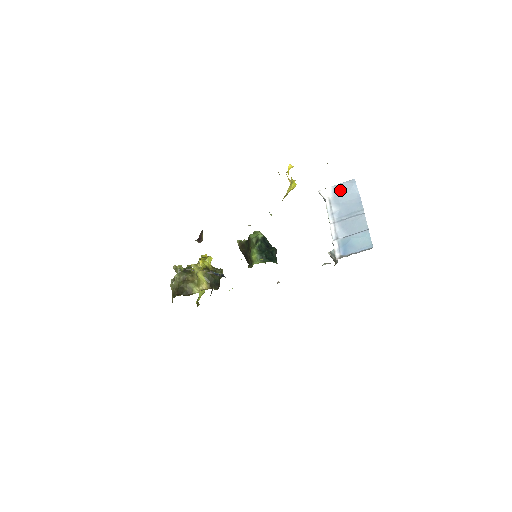
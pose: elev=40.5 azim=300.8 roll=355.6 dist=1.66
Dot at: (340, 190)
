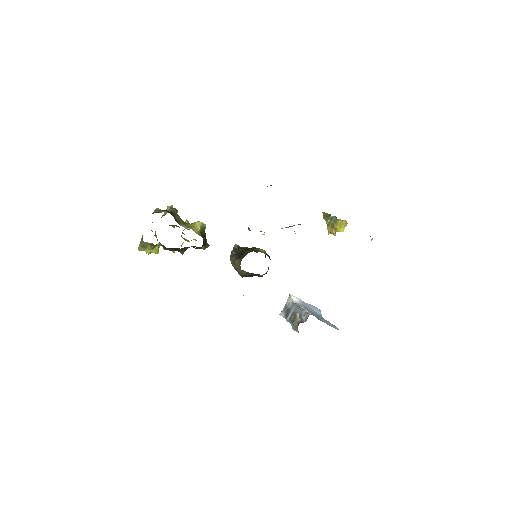
Dot at: (307, 305)
